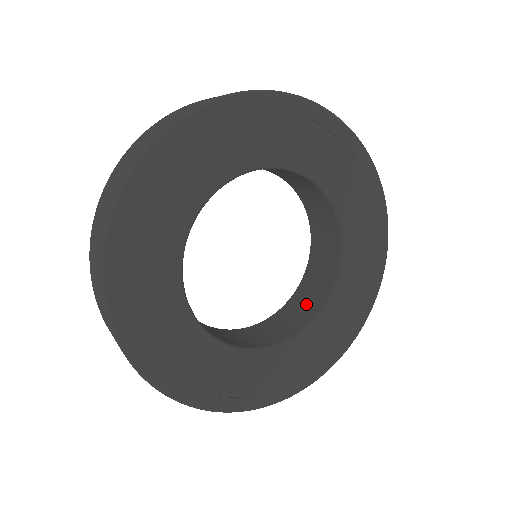
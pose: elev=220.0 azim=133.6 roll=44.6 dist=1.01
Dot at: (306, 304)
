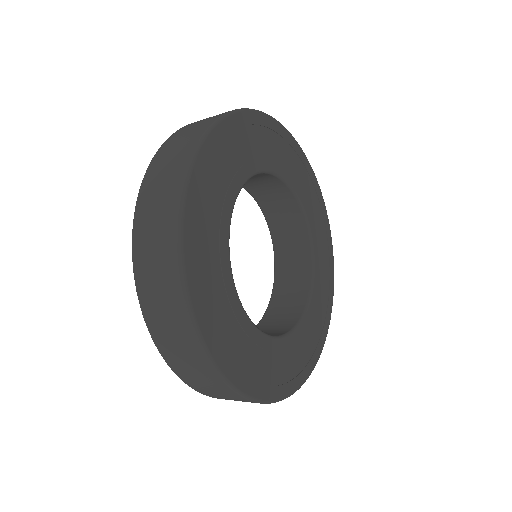
Dot at: occluded
